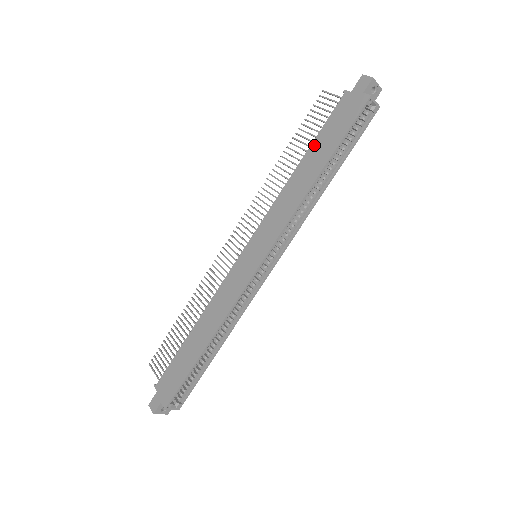
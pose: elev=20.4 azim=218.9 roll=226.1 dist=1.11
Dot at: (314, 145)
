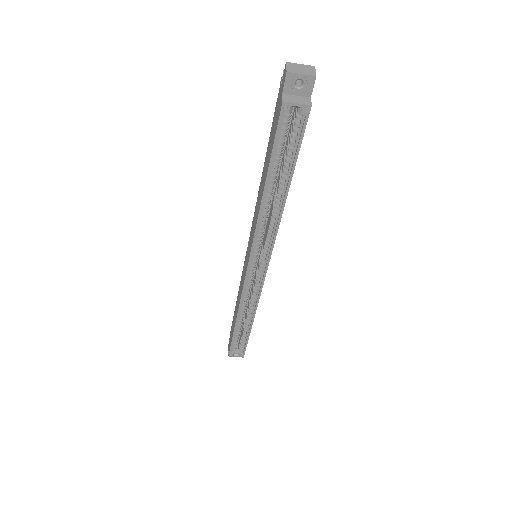
Dot at: (267, 153)
